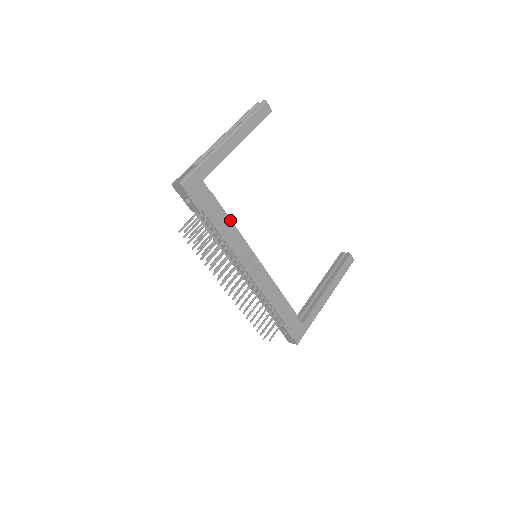
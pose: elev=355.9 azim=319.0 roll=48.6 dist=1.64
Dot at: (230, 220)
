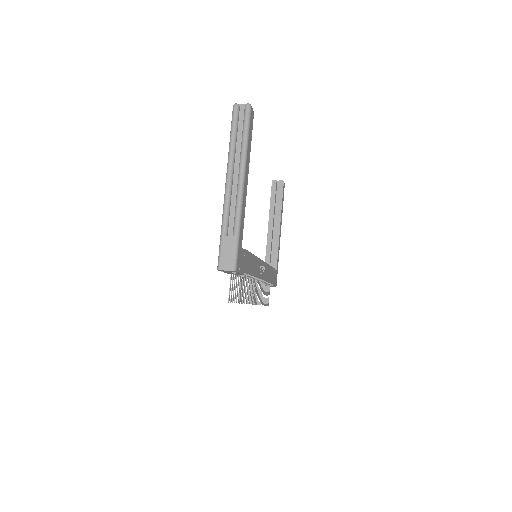
Dot at: (253, 255)
